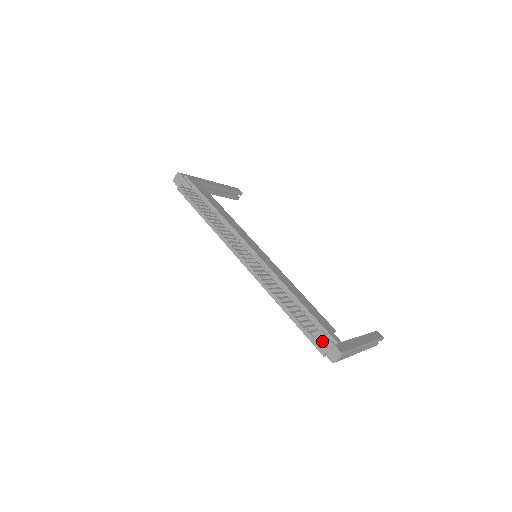
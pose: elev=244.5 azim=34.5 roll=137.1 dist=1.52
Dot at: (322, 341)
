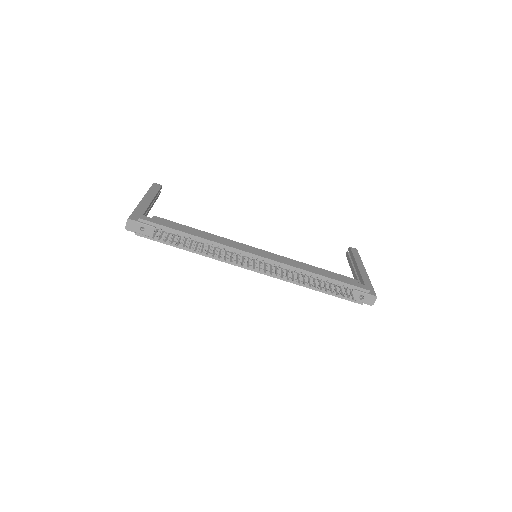
Dot at: (358, 296)
